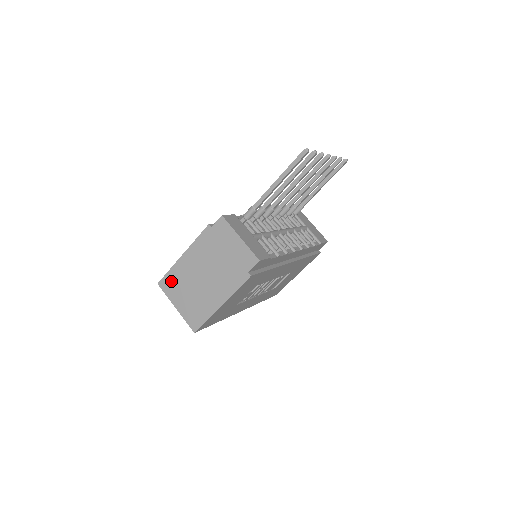
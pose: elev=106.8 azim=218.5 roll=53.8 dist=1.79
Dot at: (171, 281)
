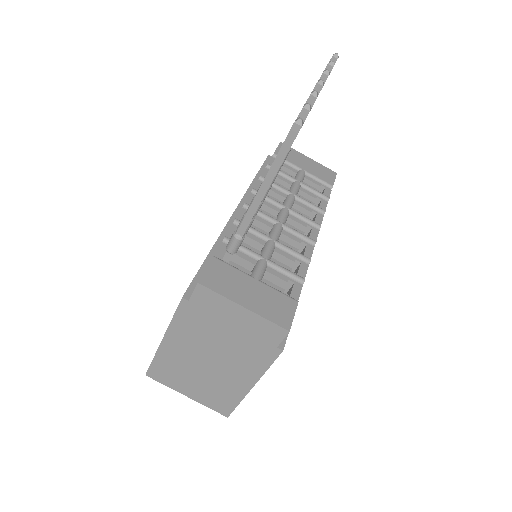
Dot at: (163, 370)
